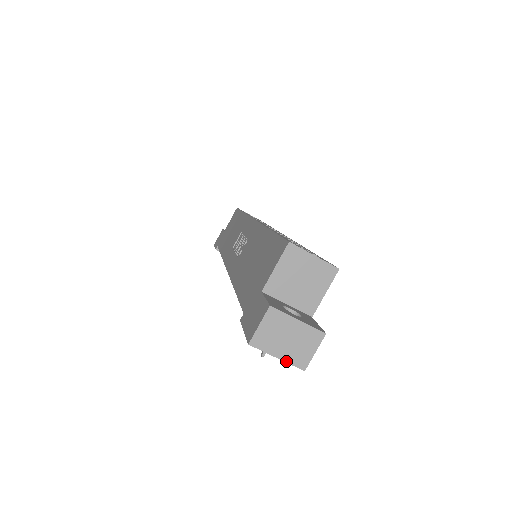
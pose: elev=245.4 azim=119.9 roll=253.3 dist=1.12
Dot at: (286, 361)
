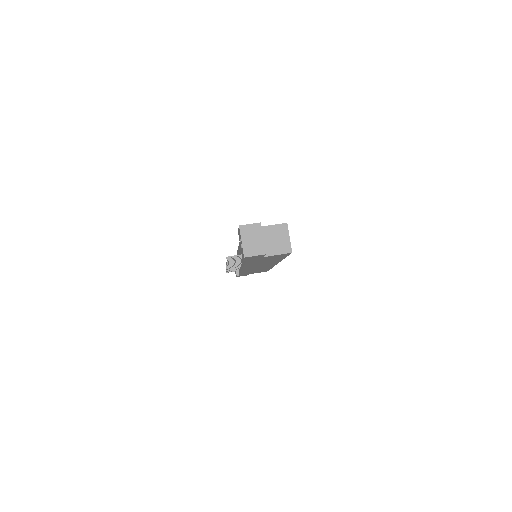
Dot at: (243, 246)
